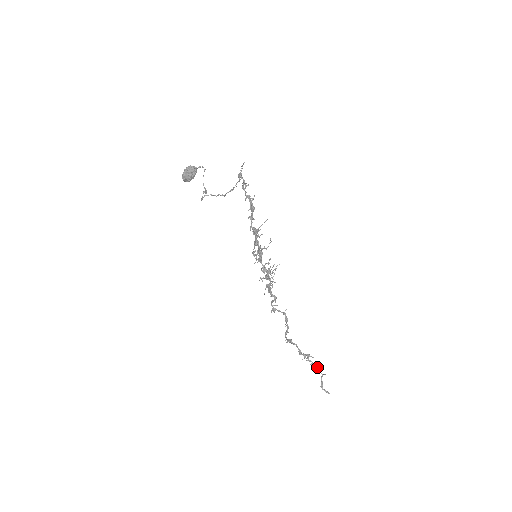
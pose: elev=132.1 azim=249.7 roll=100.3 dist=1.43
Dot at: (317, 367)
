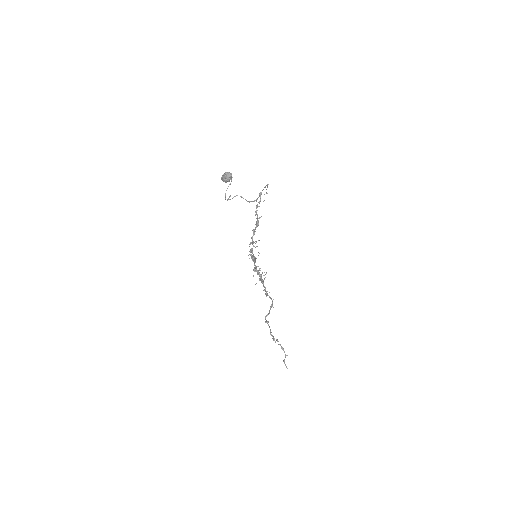
Dot at: (282, 348)
